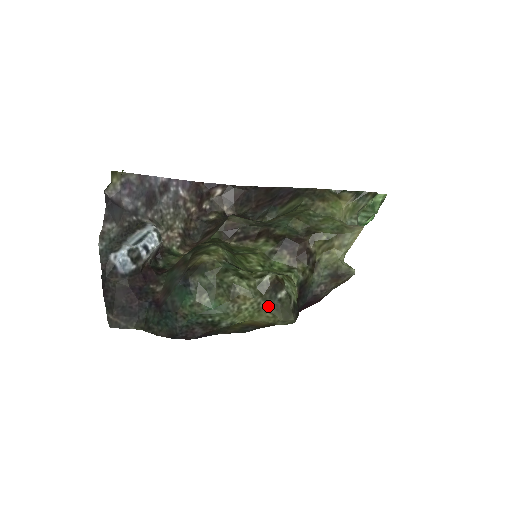
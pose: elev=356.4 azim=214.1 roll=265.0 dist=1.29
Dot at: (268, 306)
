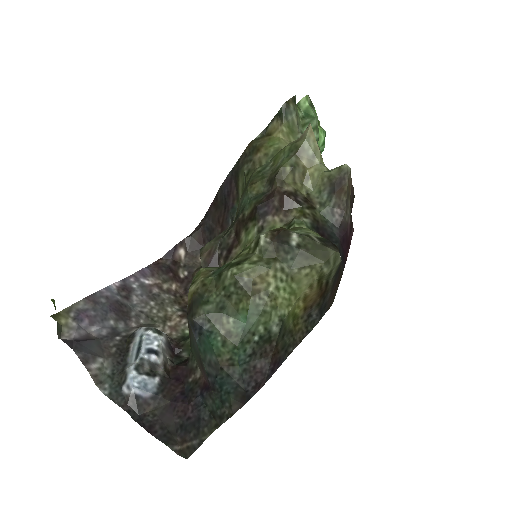
Dot at: (294, 264)
